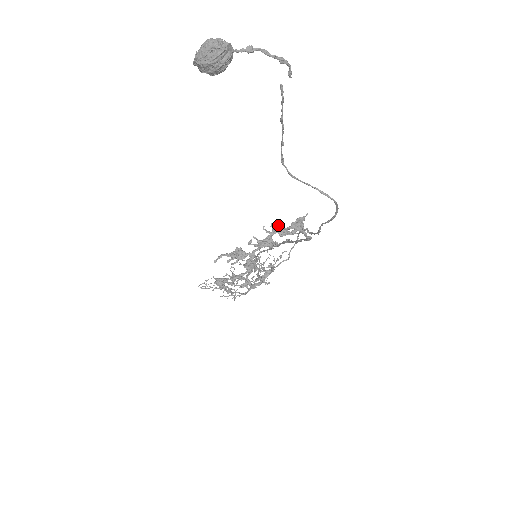
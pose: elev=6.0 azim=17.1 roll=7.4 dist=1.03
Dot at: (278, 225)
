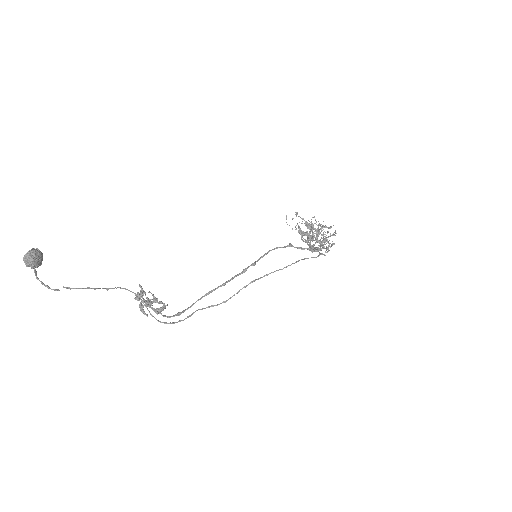
Dot at: (141, 305)
